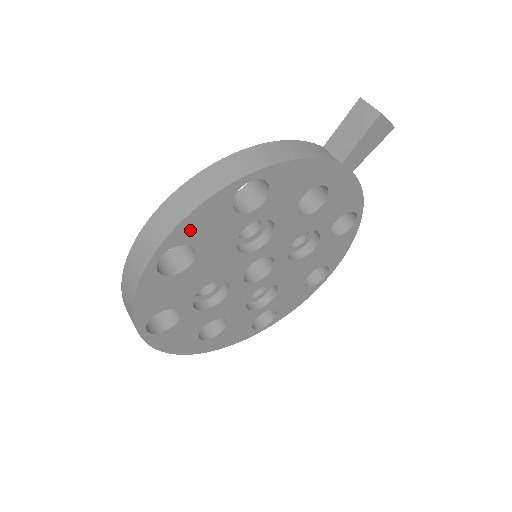
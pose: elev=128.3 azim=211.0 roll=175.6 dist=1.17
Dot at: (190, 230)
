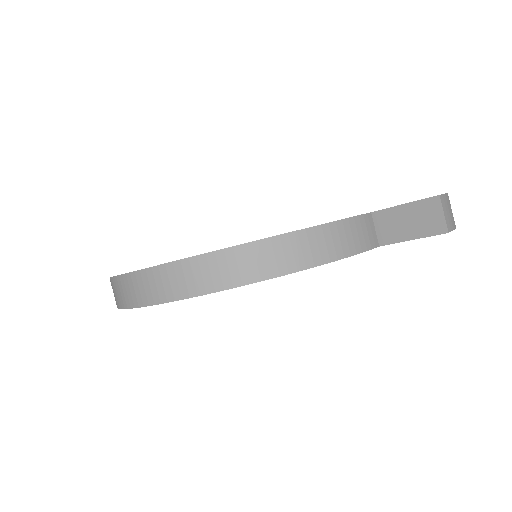
Dot at: occluded
